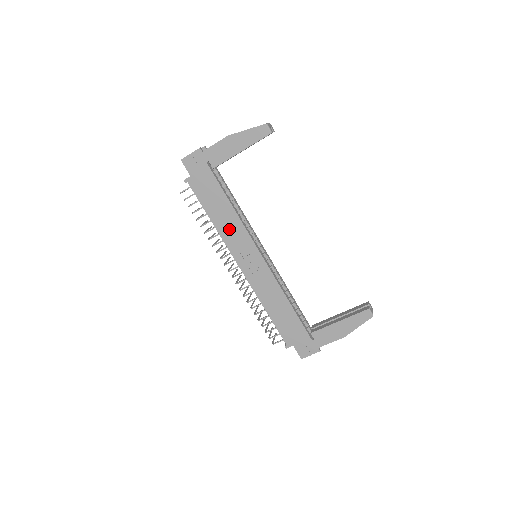
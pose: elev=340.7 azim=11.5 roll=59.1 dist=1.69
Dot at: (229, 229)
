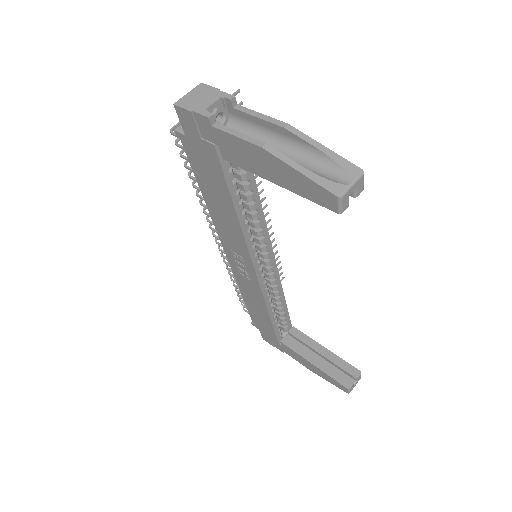
Dot at: (225, 225)
